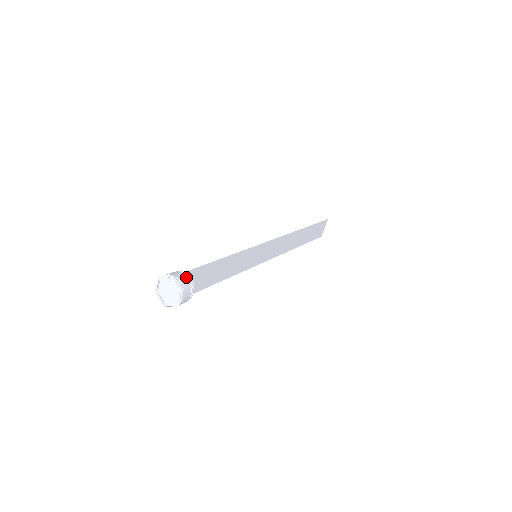
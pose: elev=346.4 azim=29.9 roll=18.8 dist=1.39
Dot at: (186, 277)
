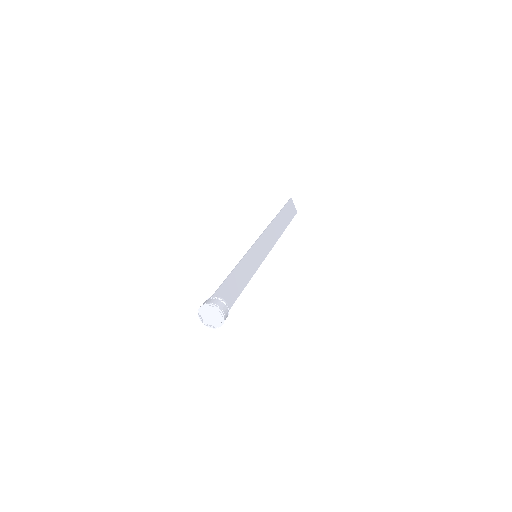
Dot at: (214, 298)
